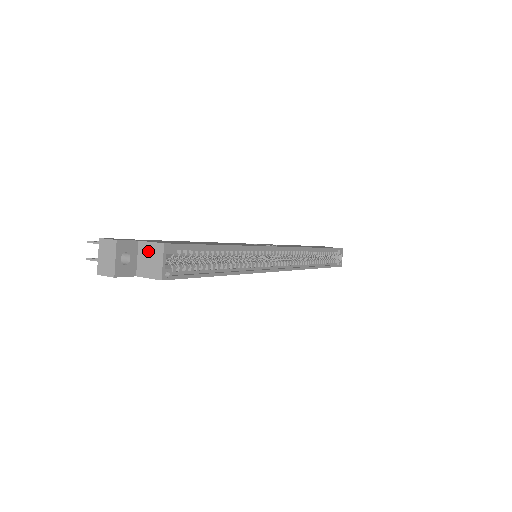
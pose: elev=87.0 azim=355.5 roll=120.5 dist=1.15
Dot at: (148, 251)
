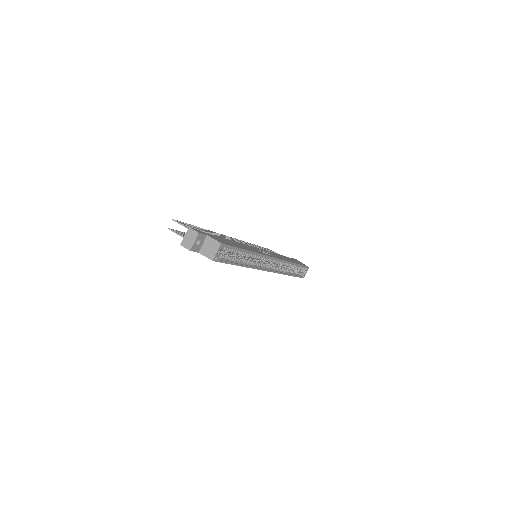
Dot at: (211, 243)
